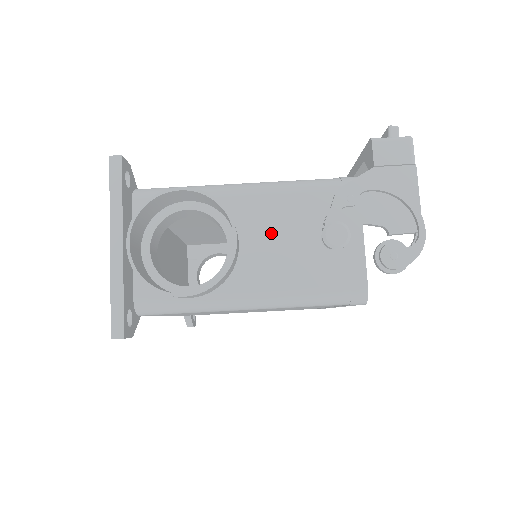
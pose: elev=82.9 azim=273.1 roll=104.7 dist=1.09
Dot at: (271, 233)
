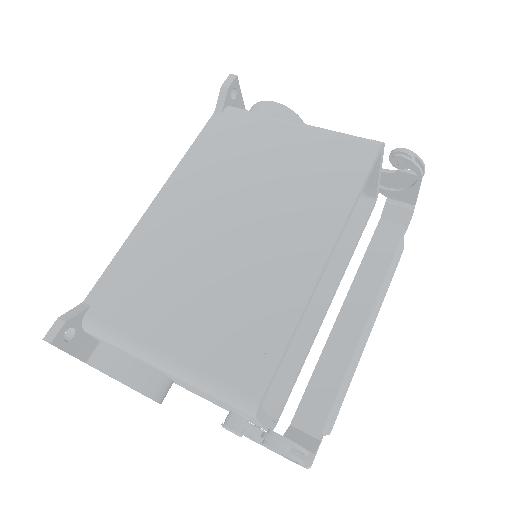
Dot at: occluded
